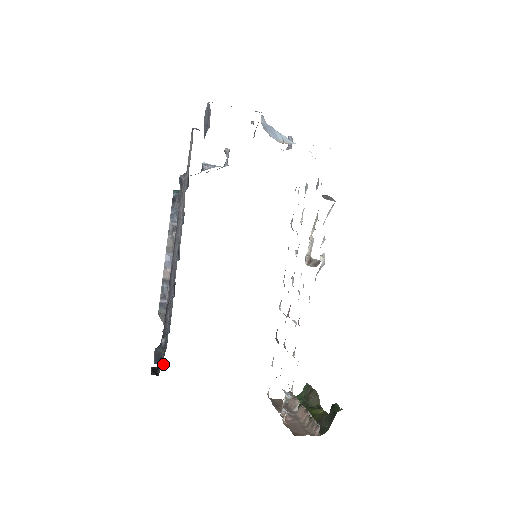
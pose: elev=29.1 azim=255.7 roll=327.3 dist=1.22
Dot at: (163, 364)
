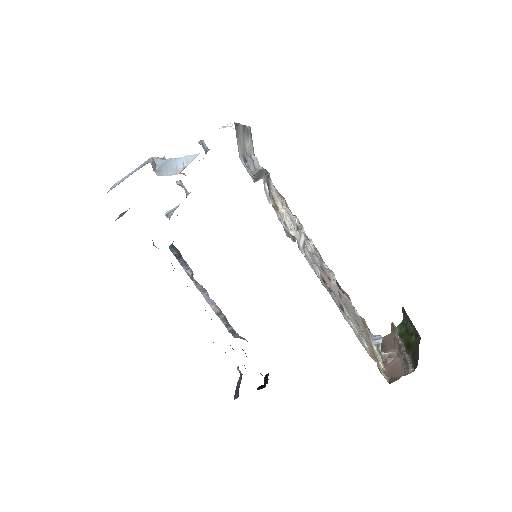
Dot at: occluded
